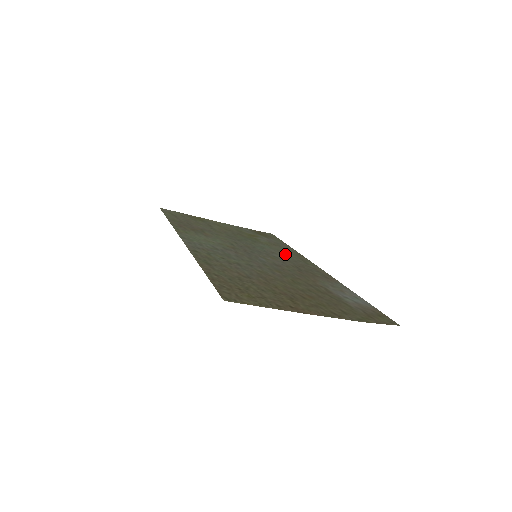
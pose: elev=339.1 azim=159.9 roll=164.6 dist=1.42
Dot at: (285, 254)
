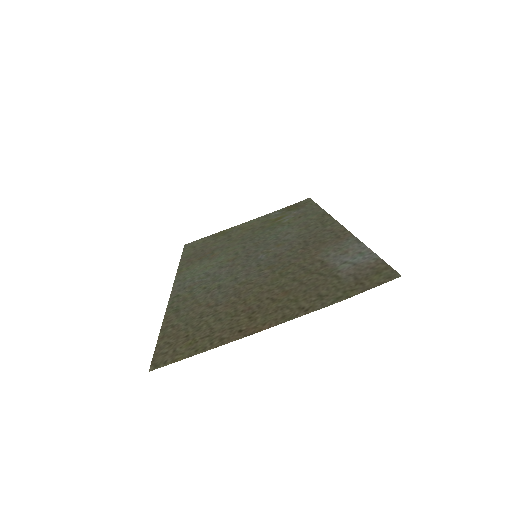
Dot at: (303, 226)
